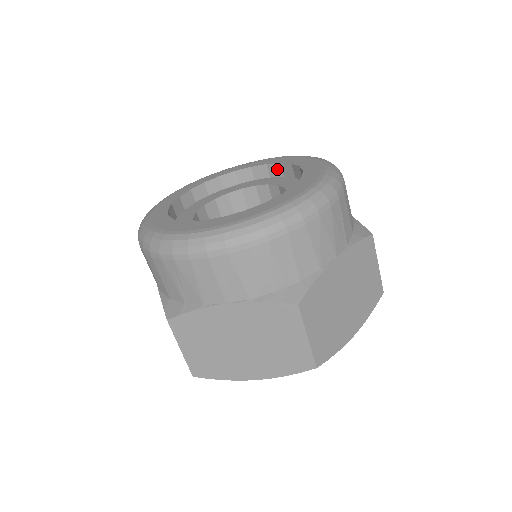
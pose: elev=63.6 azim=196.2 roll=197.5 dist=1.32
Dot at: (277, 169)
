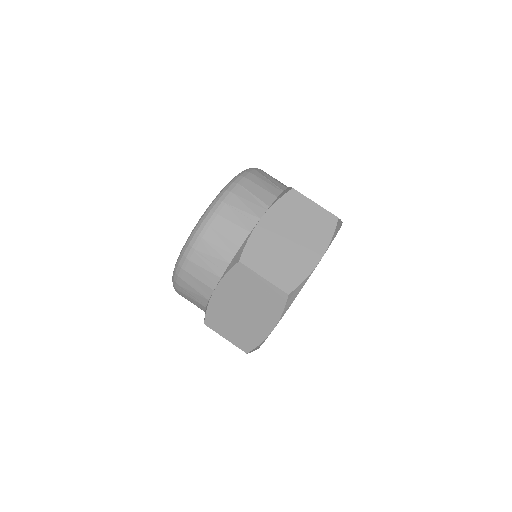
Dot at: occluded
